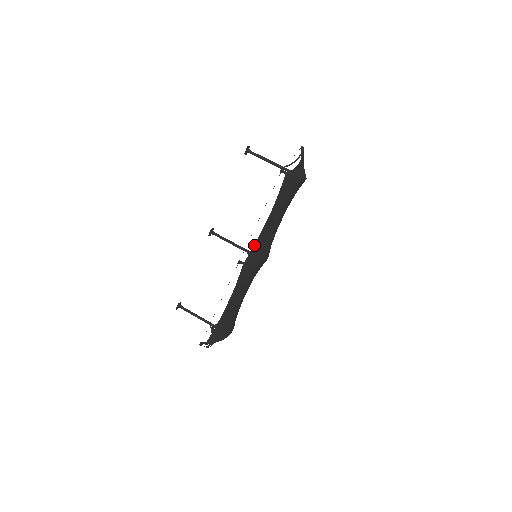
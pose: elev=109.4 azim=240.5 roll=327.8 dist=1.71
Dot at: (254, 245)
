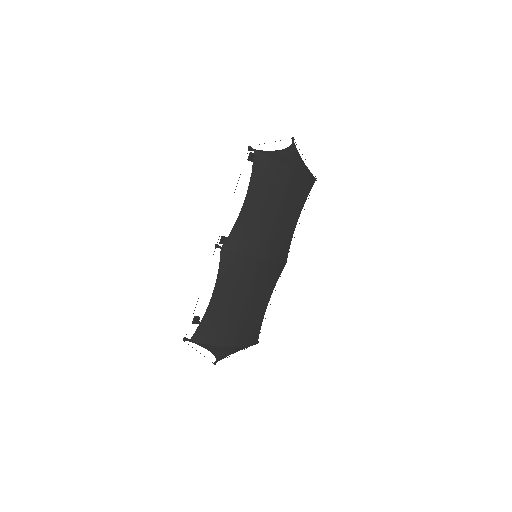
Dot at: (233, 229)
